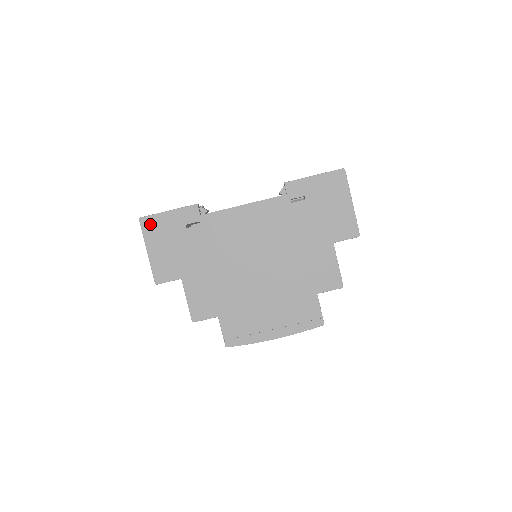
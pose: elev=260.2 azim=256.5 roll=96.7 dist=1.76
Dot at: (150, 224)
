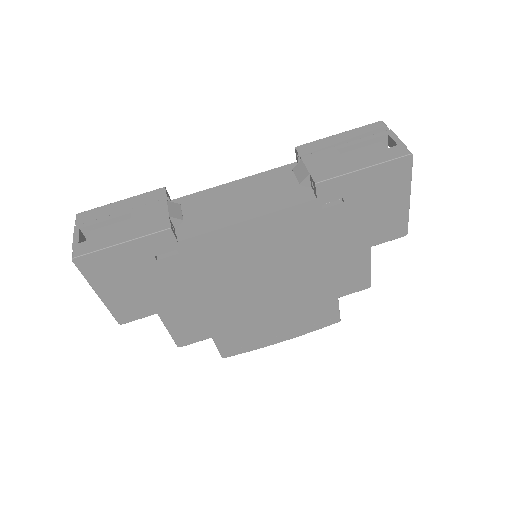
Dot at: (93, 264)
